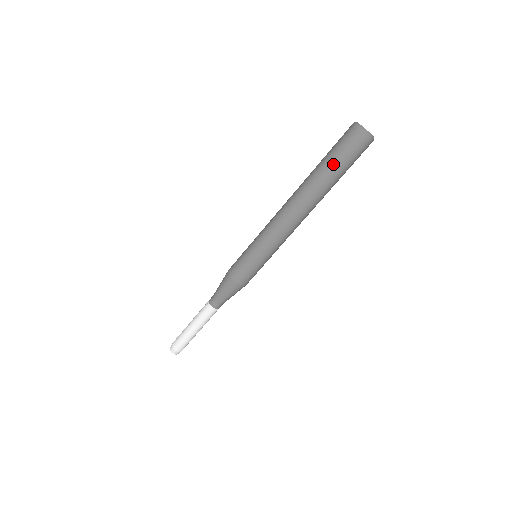
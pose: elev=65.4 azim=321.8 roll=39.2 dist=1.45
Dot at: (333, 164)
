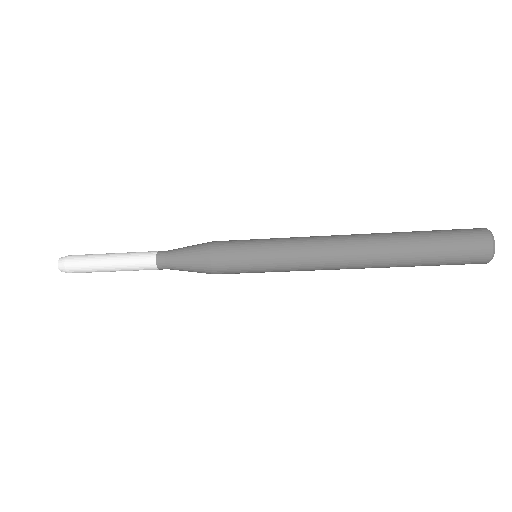
Dot at: (432, 248)
